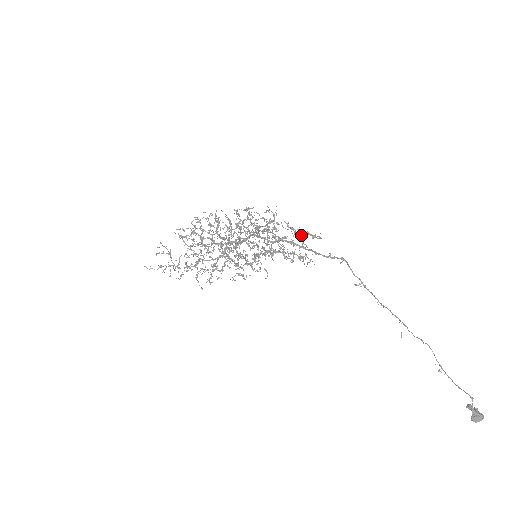
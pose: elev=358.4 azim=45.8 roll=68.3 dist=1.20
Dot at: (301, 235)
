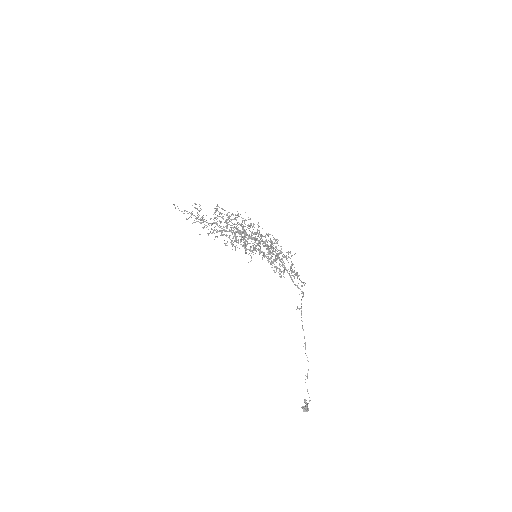
Dot at: occluded
